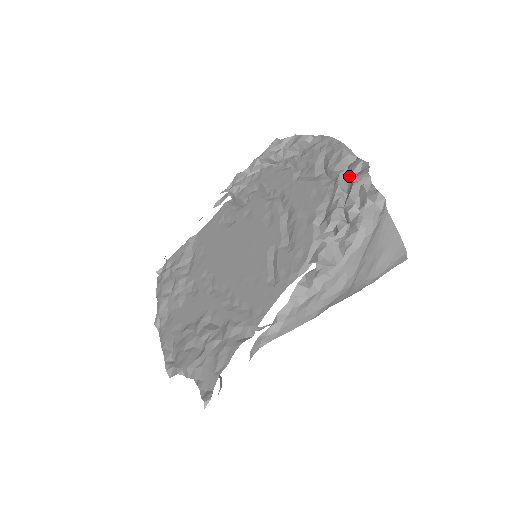
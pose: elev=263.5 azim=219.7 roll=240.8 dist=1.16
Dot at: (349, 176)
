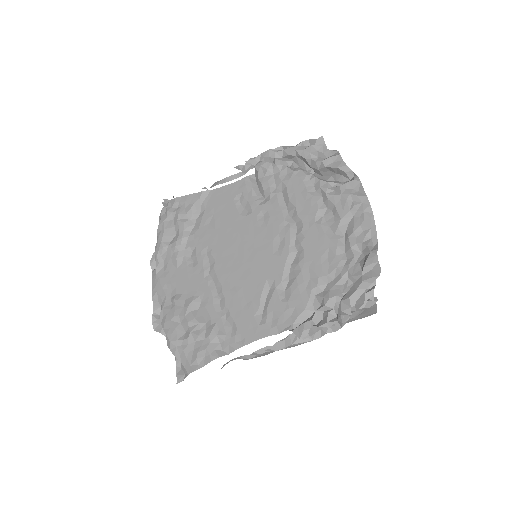
Dot at: (362, 258)
